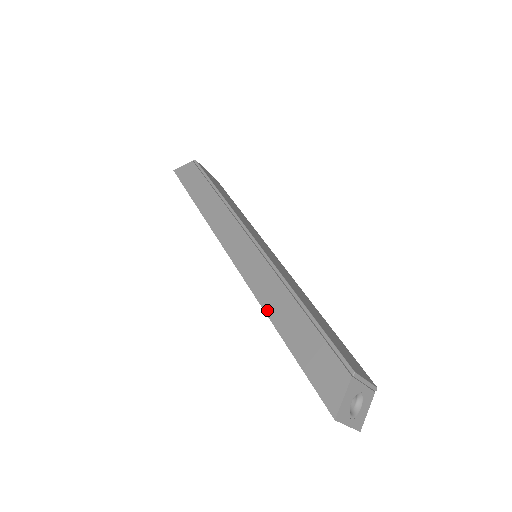
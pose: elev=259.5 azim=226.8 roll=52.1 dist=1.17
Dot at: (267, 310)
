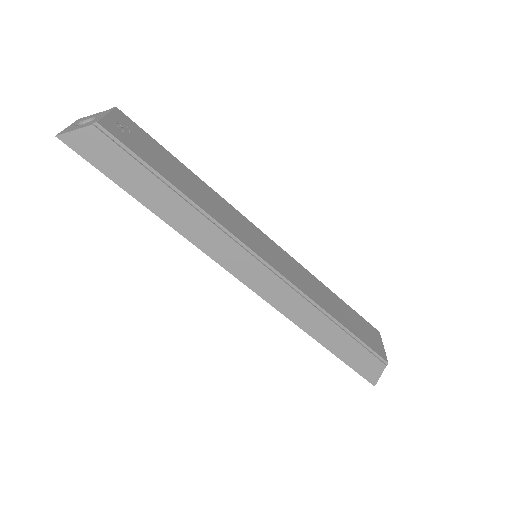
Dot at: (304, 329)
